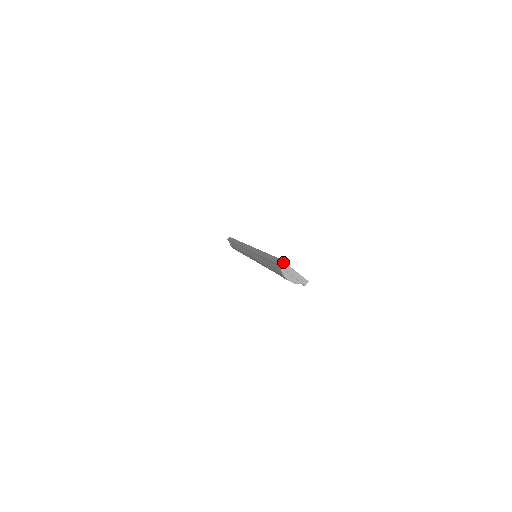
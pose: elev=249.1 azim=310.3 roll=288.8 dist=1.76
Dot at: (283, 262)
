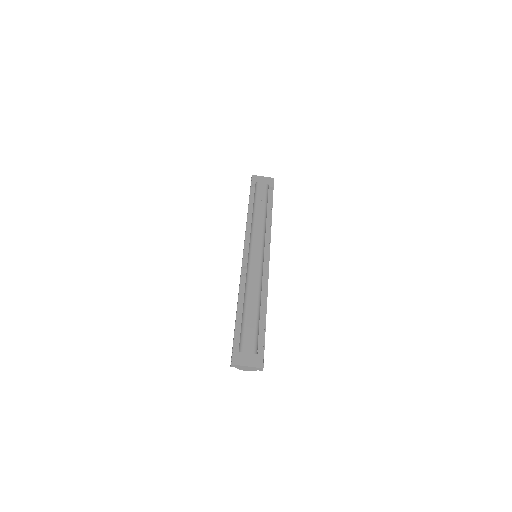
Dot at: (233, 365)
